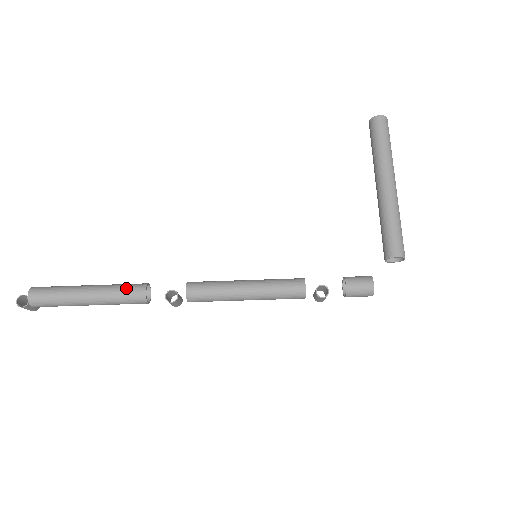
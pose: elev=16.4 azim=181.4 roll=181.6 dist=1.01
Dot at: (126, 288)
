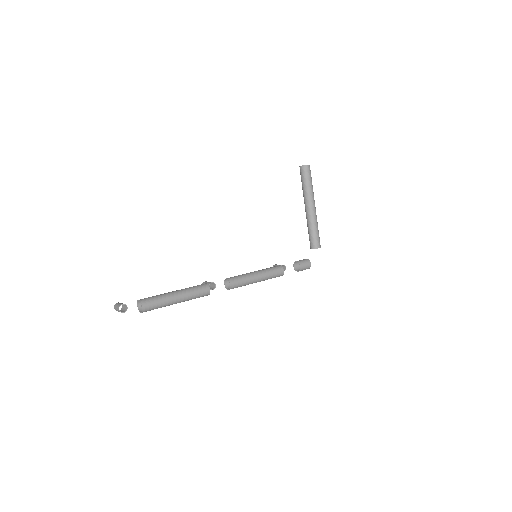
Dot at: (199, 290)
